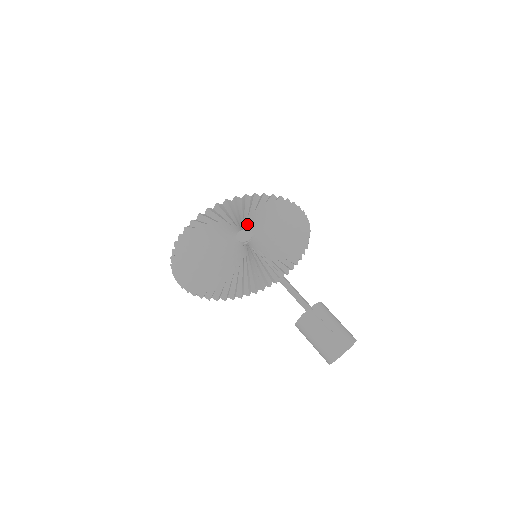
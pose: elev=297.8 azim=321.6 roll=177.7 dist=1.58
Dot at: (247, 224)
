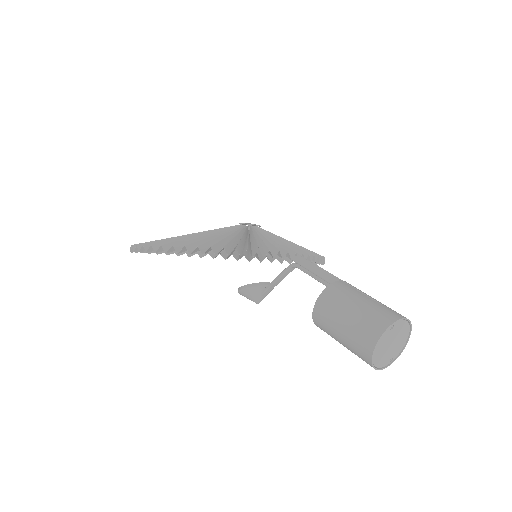
Dot at: occluded
